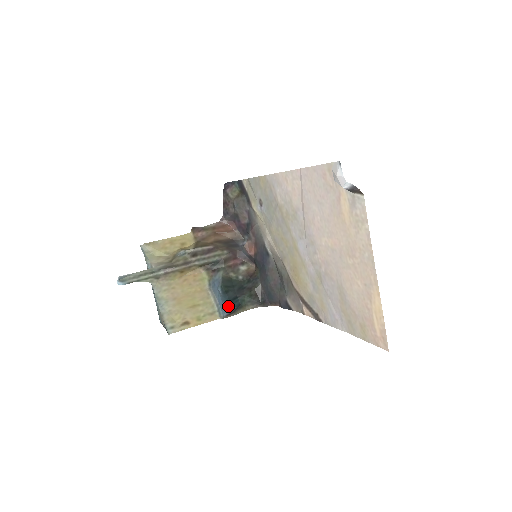
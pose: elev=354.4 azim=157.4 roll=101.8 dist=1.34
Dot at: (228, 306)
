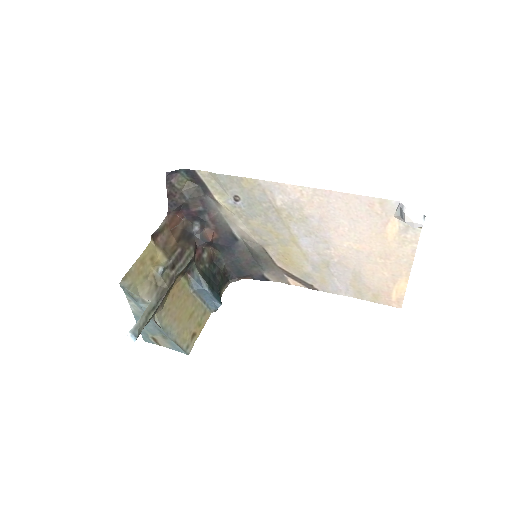
Dot at: (220, 301)
